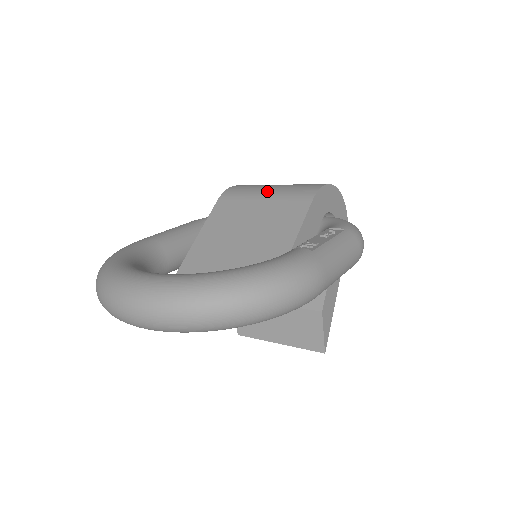
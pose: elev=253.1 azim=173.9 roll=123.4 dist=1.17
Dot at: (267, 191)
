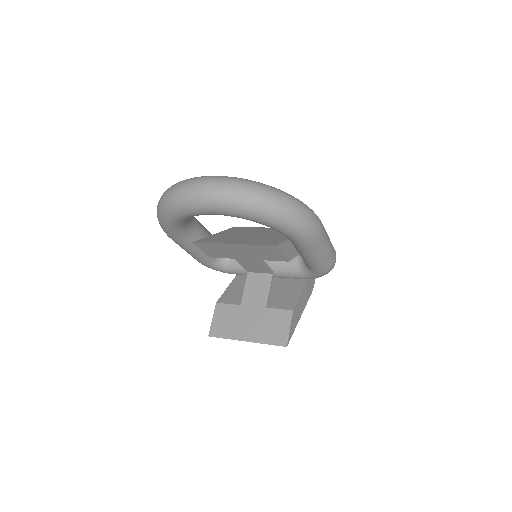
Dot at: occluded
